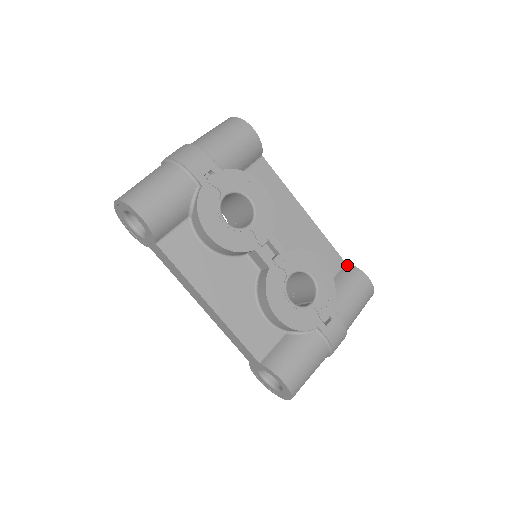
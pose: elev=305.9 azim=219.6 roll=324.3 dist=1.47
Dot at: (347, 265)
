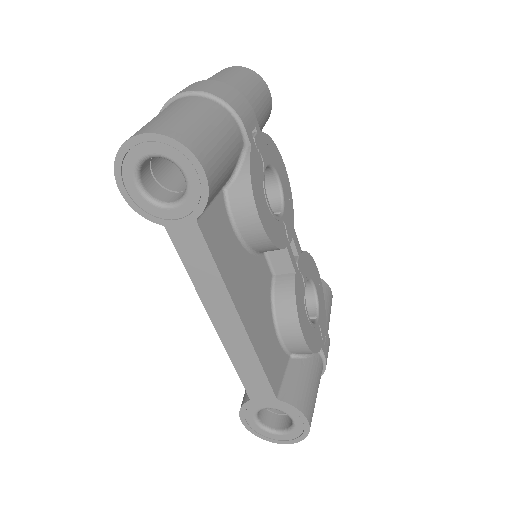
Dot at: occluded
